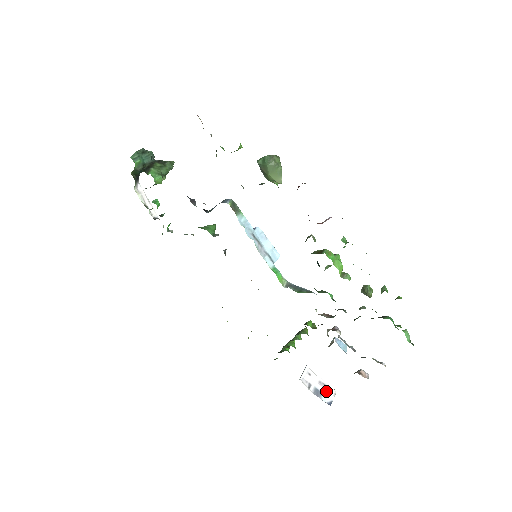
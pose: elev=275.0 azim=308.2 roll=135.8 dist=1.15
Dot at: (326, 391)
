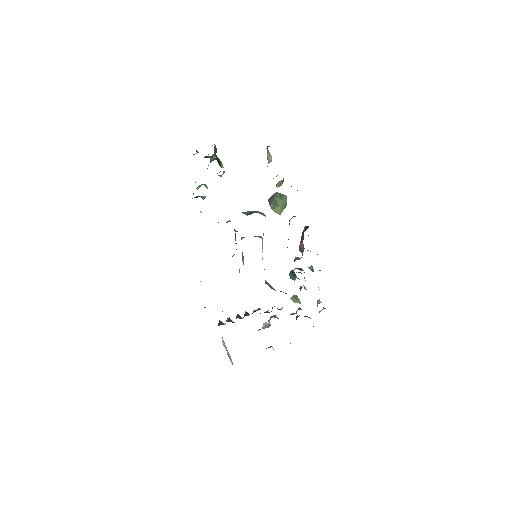
Dot at: occluded
